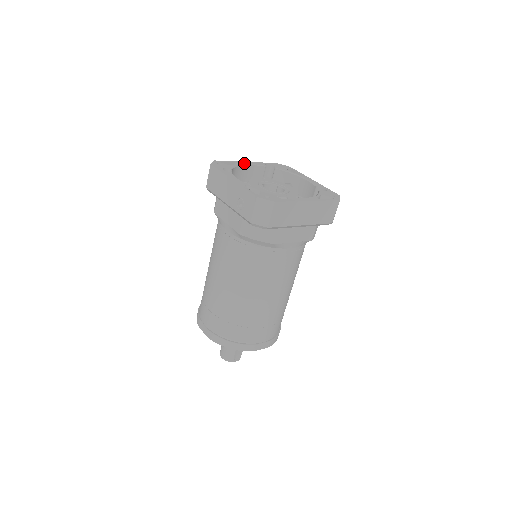
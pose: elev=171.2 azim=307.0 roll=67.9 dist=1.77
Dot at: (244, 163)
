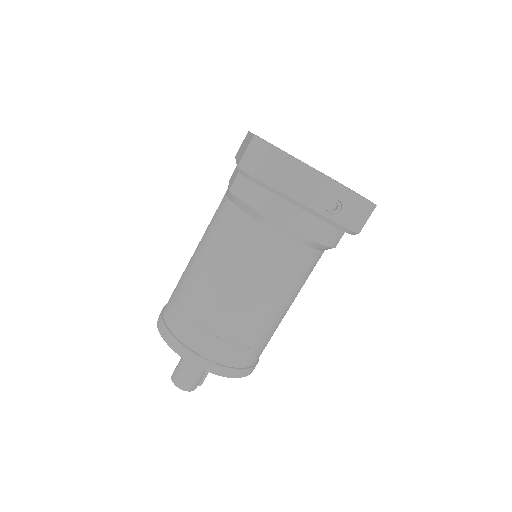
Dot at: occluded
